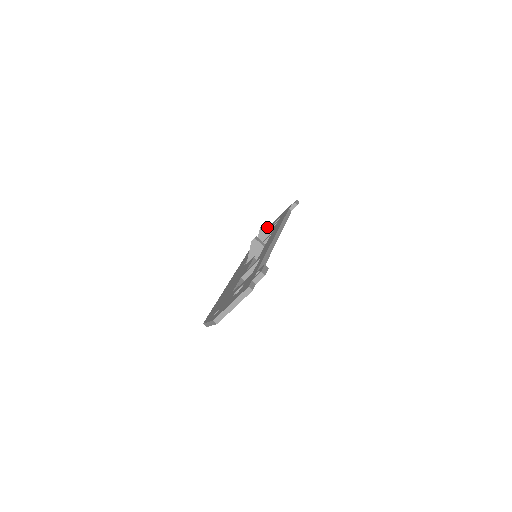
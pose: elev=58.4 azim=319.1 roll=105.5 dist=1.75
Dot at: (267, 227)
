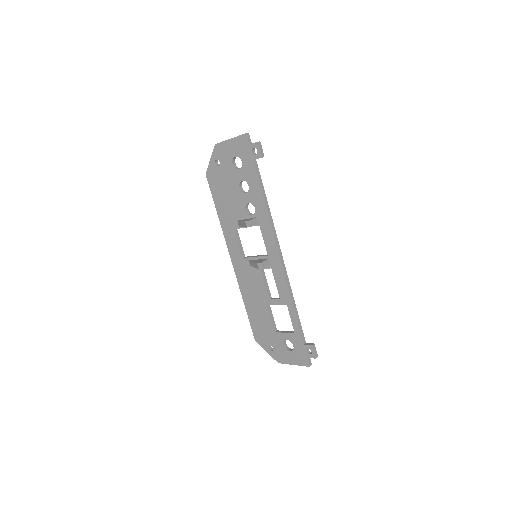
Dot at: (253, 222)
